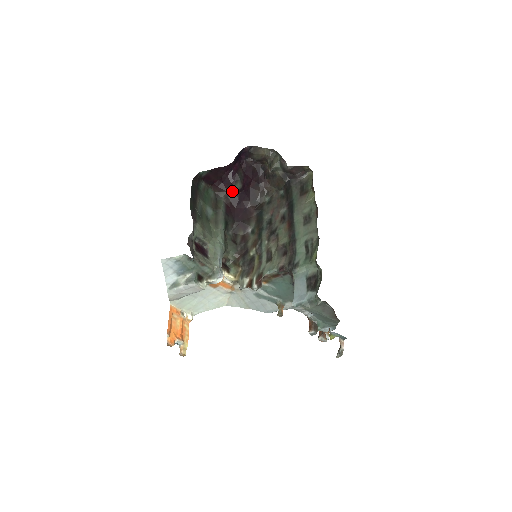
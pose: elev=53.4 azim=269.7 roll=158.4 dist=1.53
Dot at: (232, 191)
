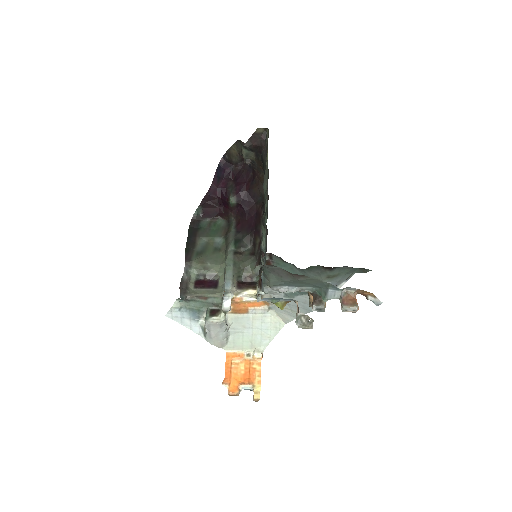
Dot at: (234, 207)
